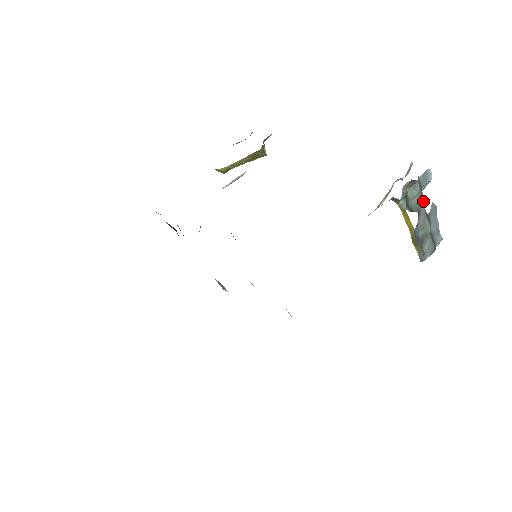
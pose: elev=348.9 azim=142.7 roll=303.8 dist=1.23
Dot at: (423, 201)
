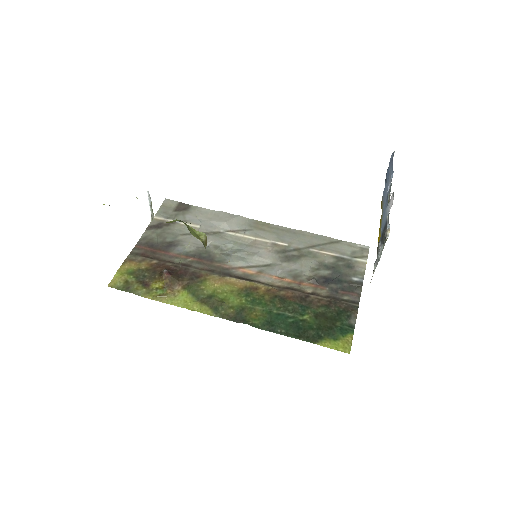
Dot at: occluded
